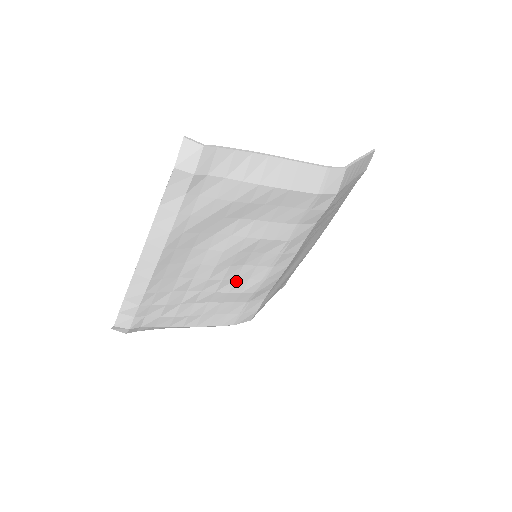
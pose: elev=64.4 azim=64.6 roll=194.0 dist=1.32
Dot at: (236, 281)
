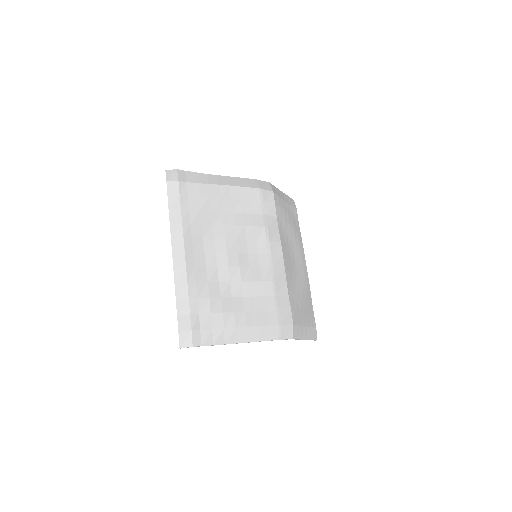
Dot at: (251, 270)
